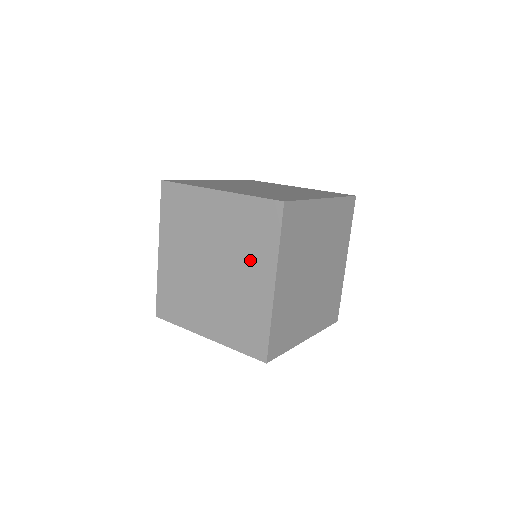
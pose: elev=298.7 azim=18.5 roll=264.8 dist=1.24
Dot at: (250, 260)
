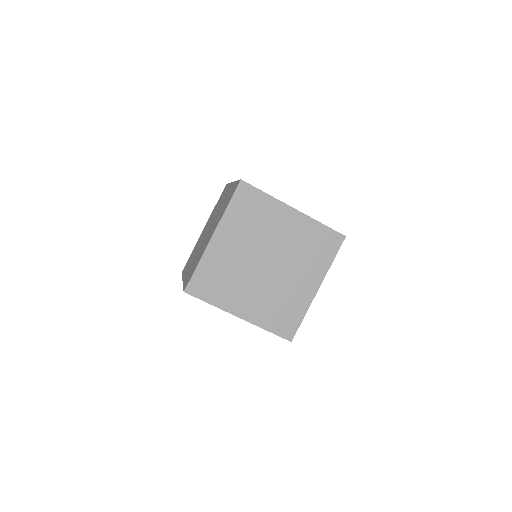
Dot at: (216, 222)
